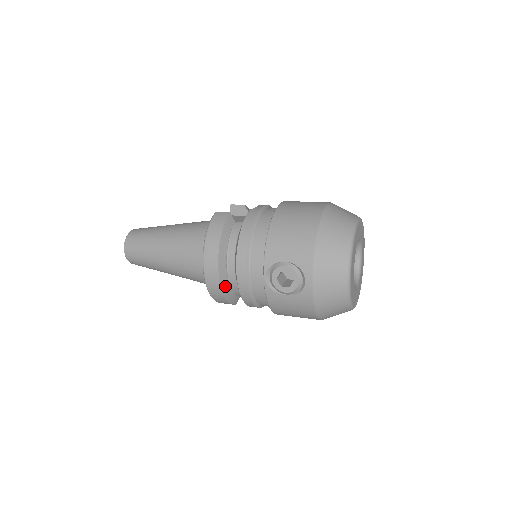
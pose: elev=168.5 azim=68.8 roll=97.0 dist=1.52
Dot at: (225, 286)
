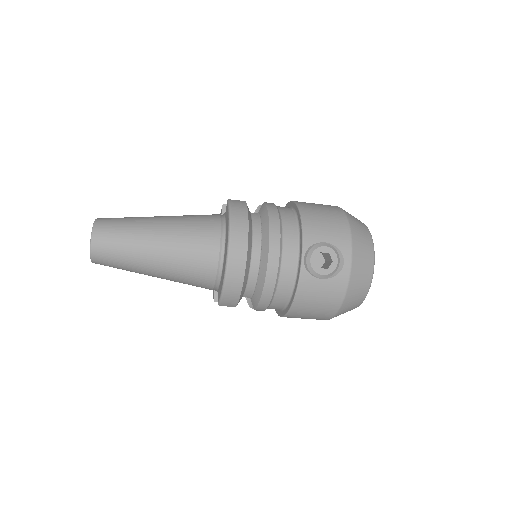
Dot at: (246, 274)
